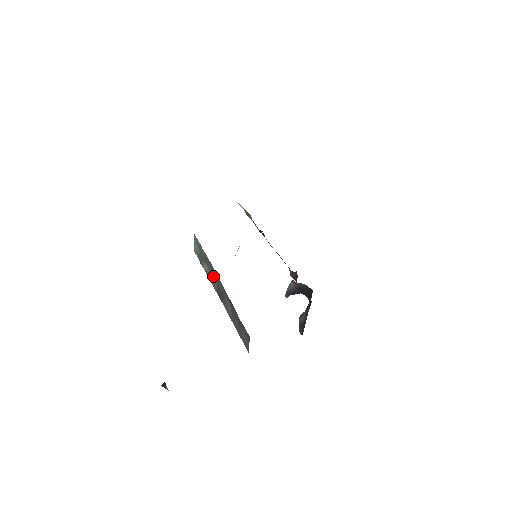
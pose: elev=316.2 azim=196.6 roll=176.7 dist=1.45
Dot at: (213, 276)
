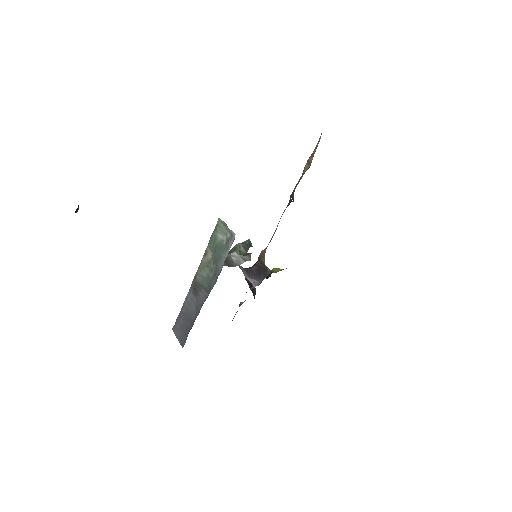
Dot at: (207, 275)
